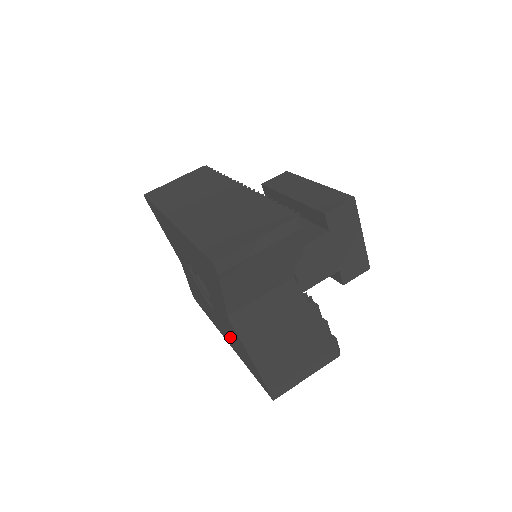
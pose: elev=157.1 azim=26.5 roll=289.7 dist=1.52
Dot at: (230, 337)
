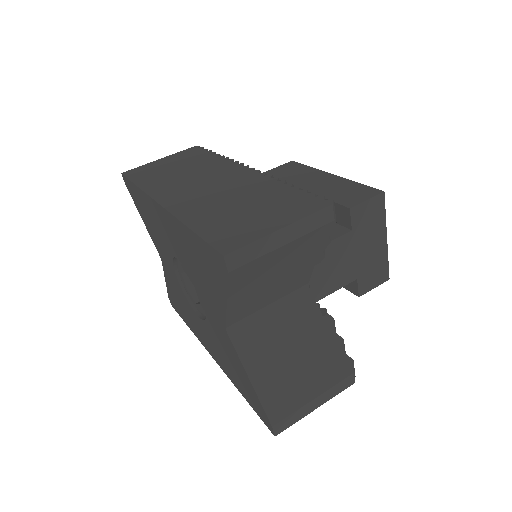
Dot at: (220, 353)
